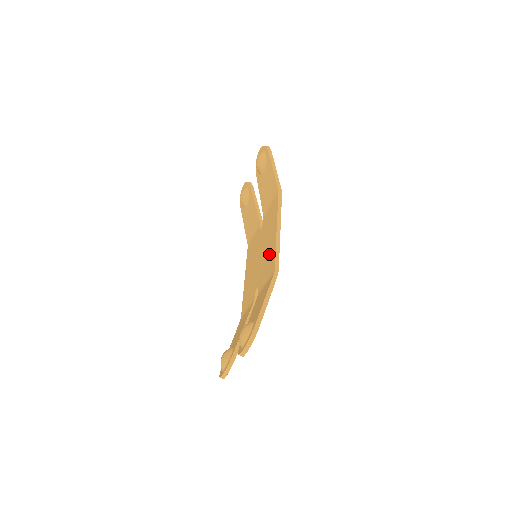
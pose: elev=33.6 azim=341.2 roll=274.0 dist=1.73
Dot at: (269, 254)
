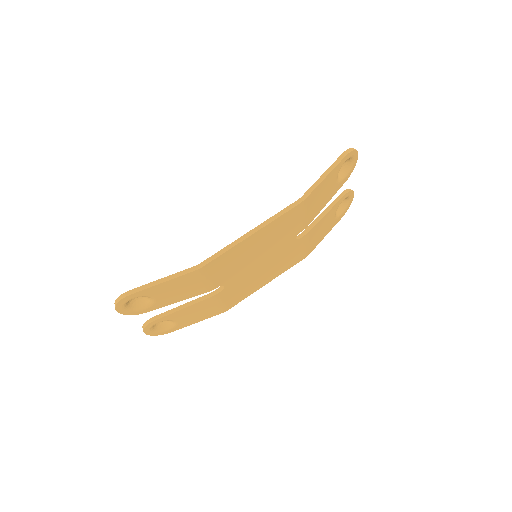
Dot at: occluded
